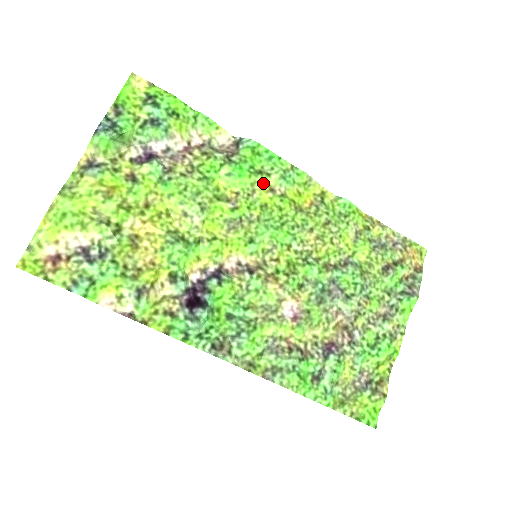
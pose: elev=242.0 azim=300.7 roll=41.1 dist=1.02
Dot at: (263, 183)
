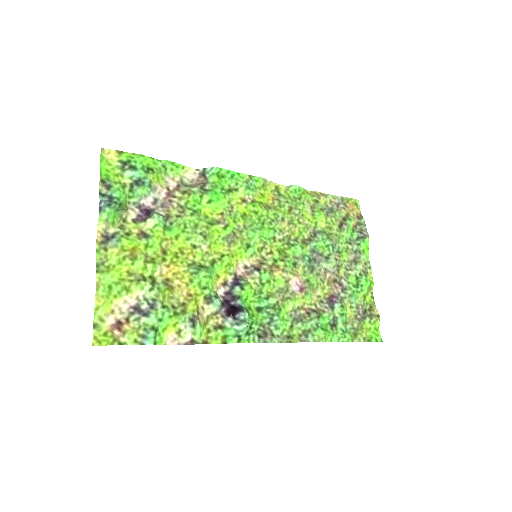
Dot at: (236, 198)
